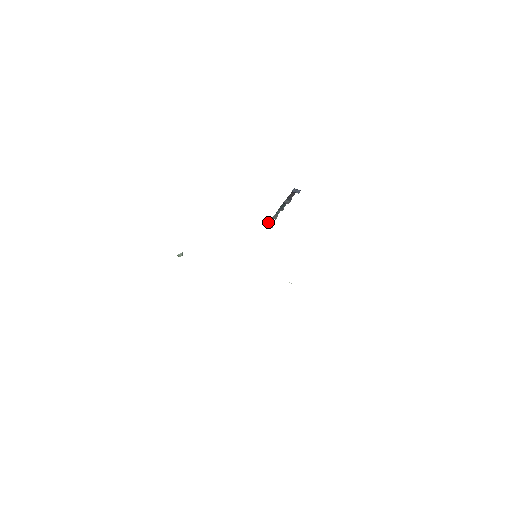
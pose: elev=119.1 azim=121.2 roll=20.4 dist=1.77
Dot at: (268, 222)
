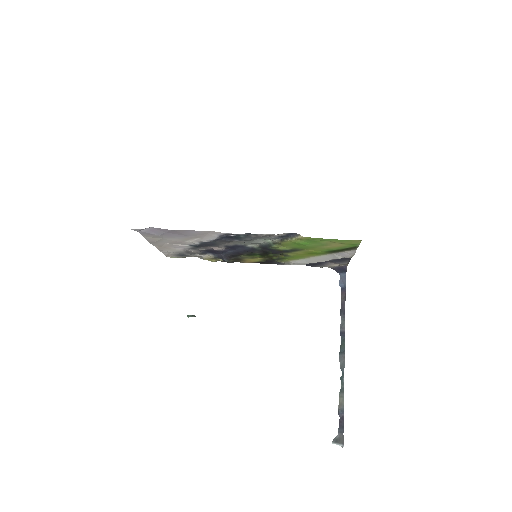
Dot at: (338, 434)
